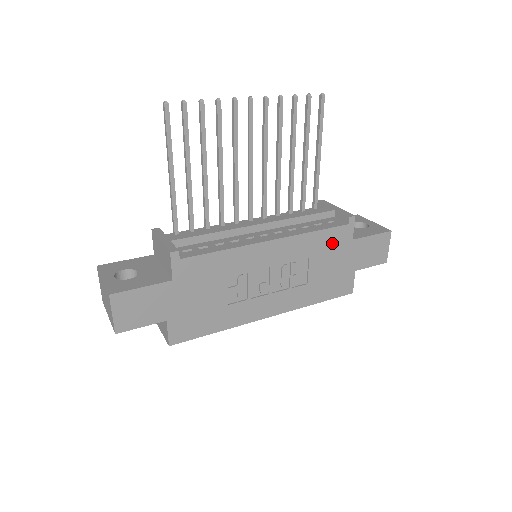
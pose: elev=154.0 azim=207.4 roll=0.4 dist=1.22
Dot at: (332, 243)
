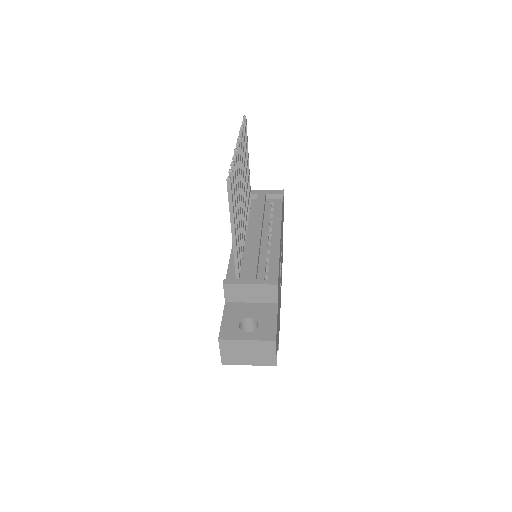
Dot at: (282, 217)
